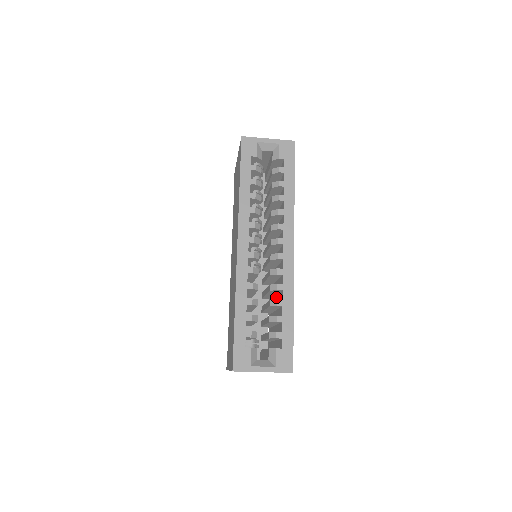
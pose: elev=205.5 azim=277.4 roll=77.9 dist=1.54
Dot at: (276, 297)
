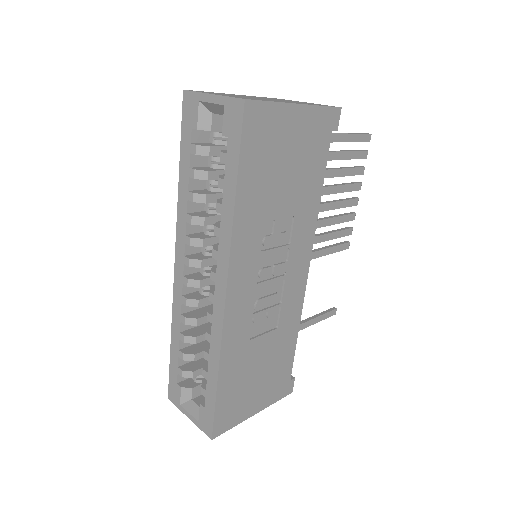
Dot at: occluded
